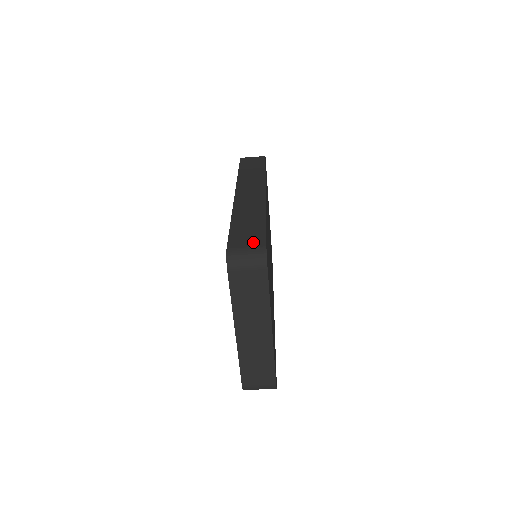
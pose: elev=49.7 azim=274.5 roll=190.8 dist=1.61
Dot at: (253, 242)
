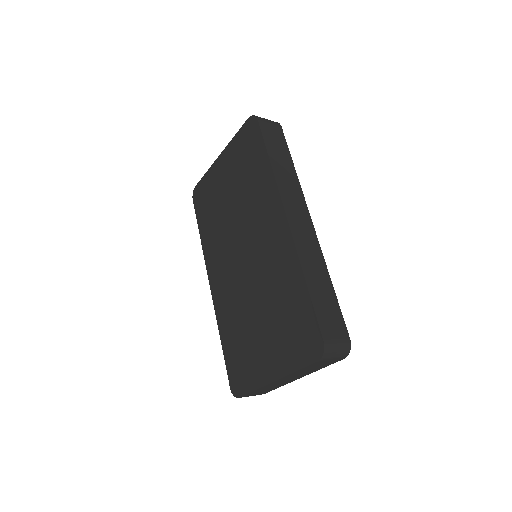
Dot at: (339, 332)
